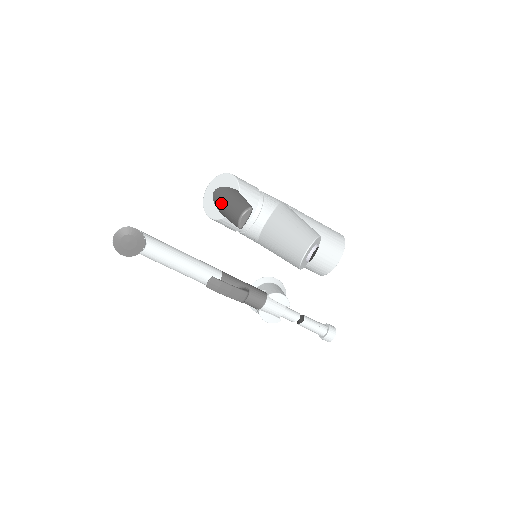
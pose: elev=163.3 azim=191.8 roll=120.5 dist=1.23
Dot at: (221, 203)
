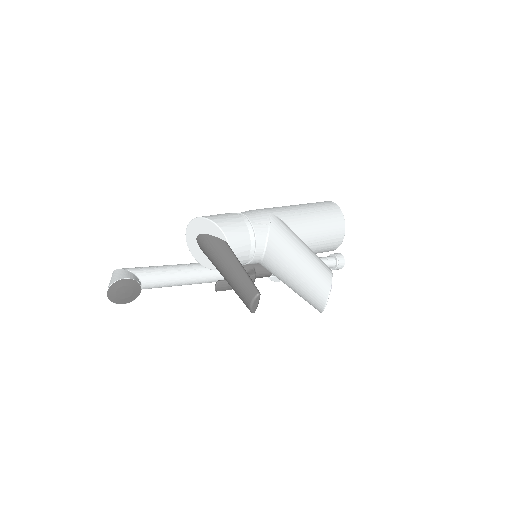
Dot at: (215, 265)
